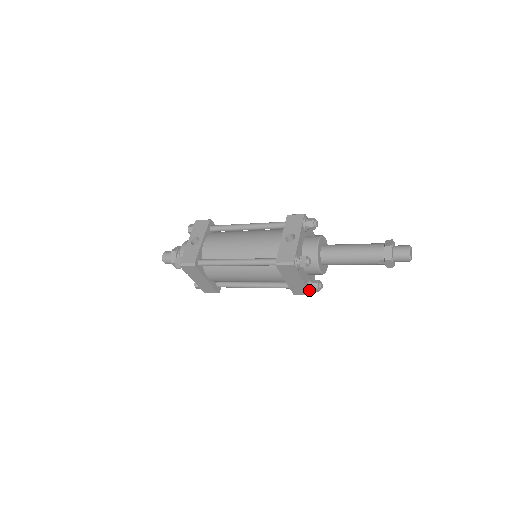
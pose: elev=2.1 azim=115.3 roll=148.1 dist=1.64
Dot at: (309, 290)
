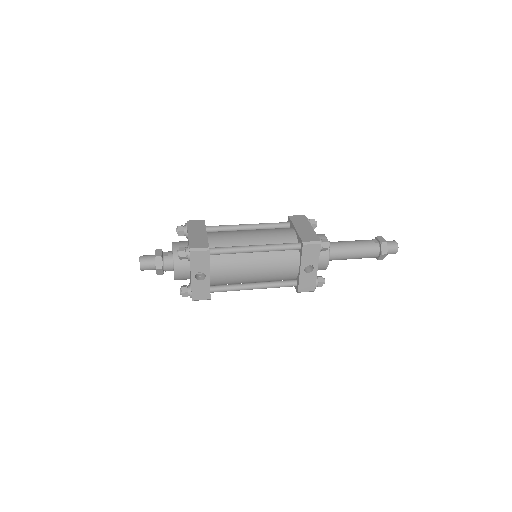
Dot at: occluded
